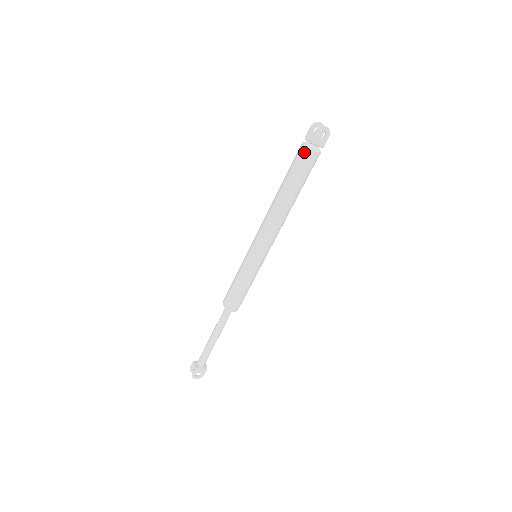
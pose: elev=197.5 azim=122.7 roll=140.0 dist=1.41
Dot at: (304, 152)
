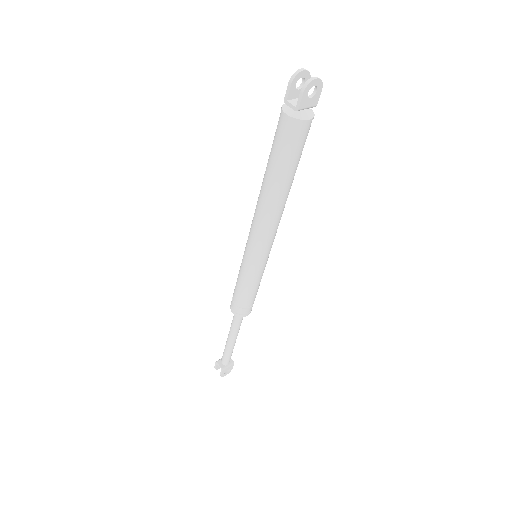
Dot at: (291, 126)
